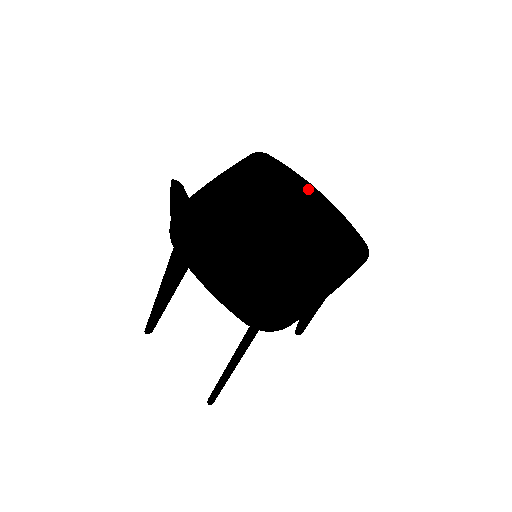
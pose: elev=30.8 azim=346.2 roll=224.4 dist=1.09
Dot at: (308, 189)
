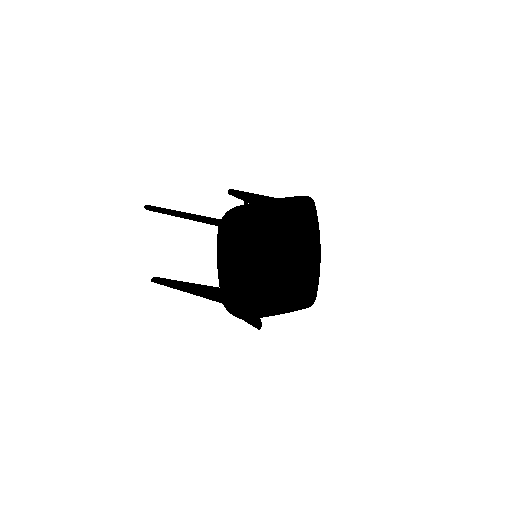
Dot at: (316, 246)
